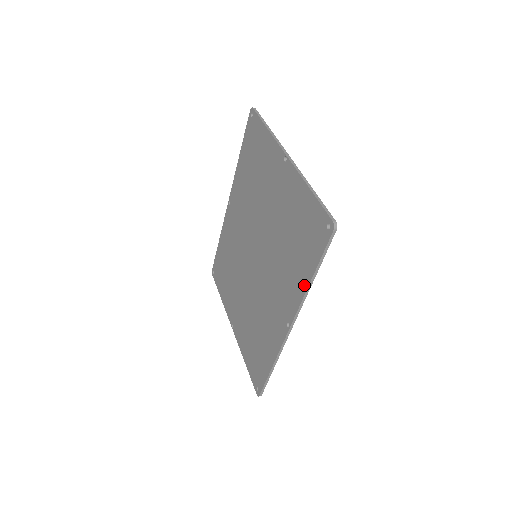
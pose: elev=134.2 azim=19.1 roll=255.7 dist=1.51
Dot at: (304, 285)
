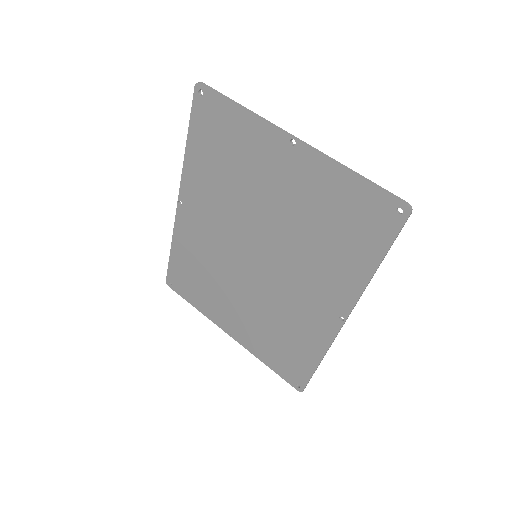
Dot at: (364, 276)
